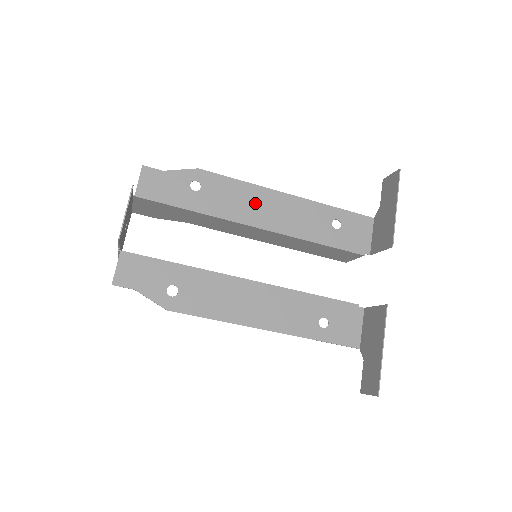
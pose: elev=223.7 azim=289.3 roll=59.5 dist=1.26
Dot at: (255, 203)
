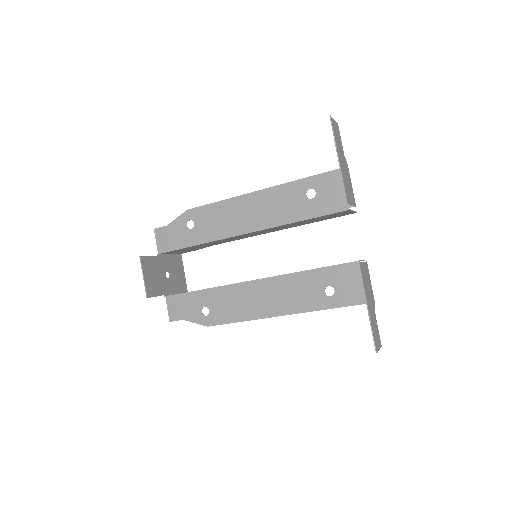
Dot at: (236, 214)
